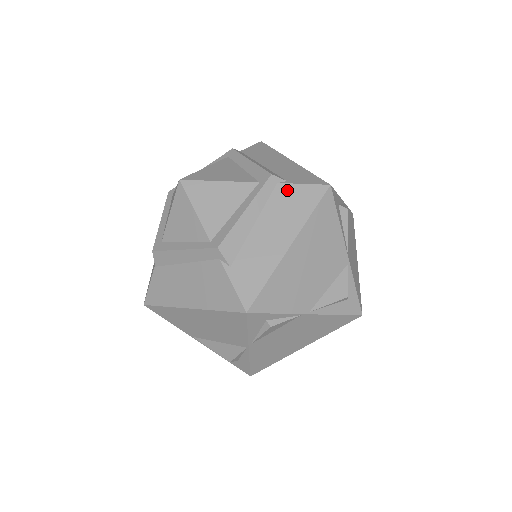
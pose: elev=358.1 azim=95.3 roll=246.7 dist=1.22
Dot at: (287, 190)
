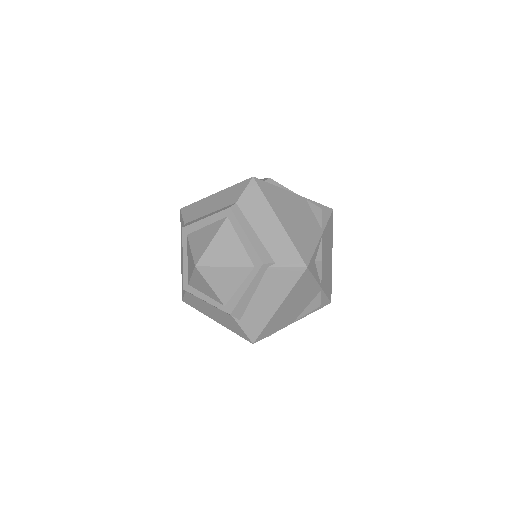
Dot at: (275, 272)
